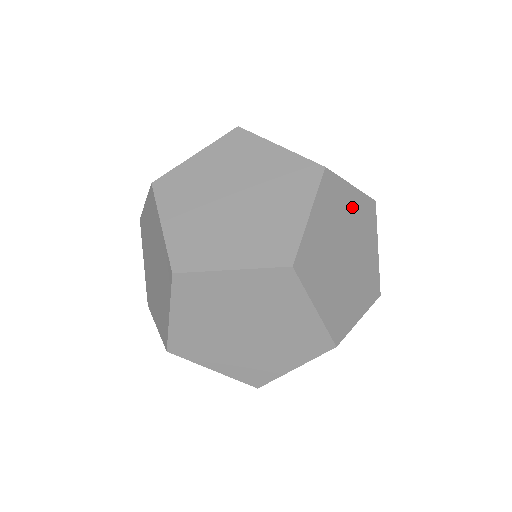
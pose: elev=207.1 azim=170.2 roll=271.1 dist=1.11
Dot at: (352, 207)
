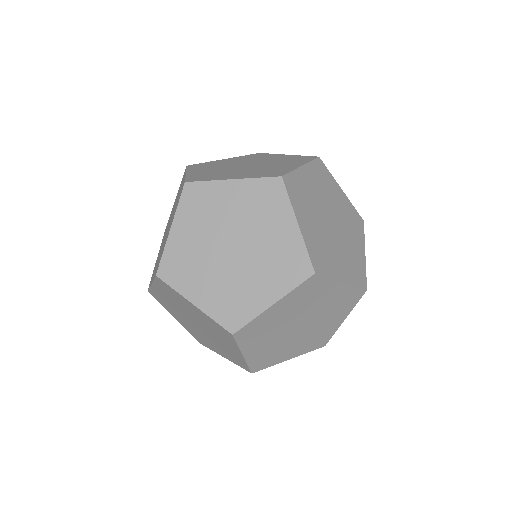
Dot at: (235, 200)
